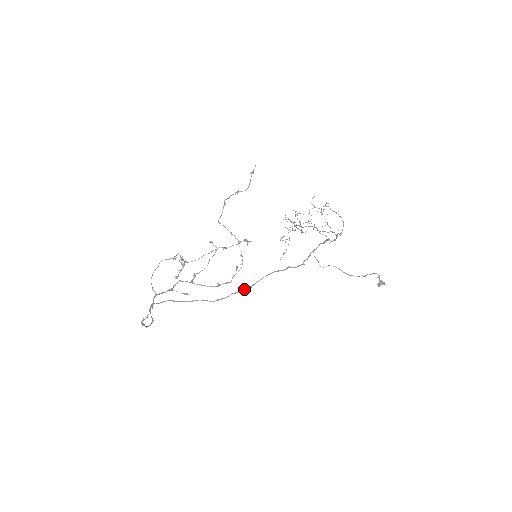
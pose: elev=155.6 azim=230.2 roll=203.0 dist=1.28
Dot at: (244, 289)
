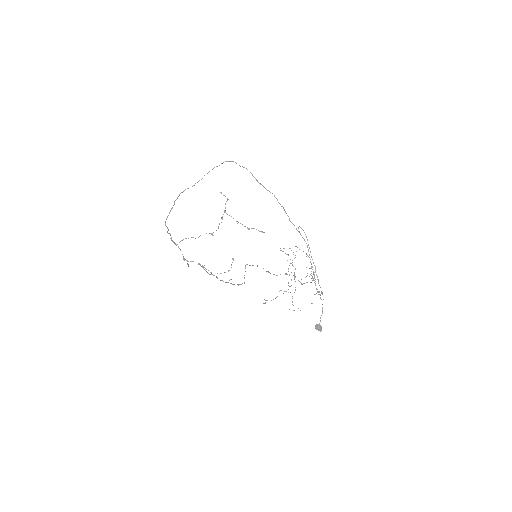
Dot at: (257, 180)
